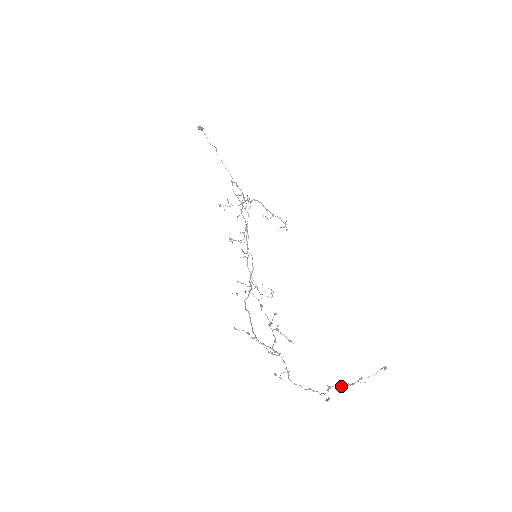
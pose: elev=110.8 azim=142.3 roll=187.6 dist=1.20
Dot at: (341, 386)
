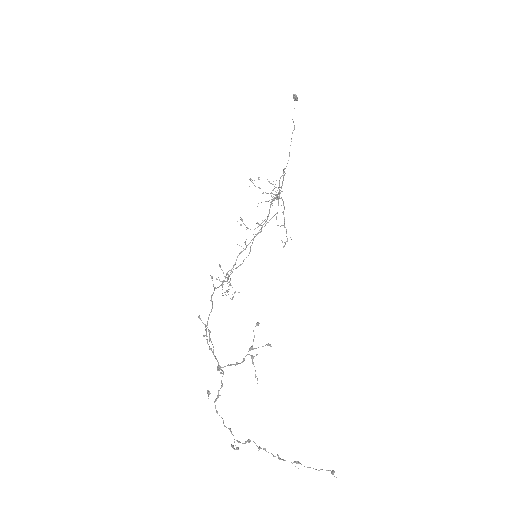
Dot at: occluded
